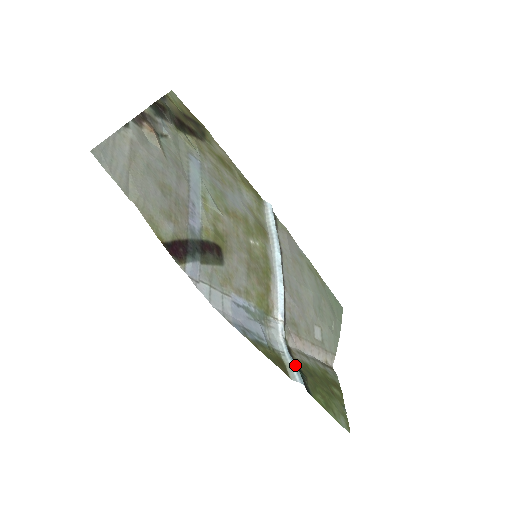
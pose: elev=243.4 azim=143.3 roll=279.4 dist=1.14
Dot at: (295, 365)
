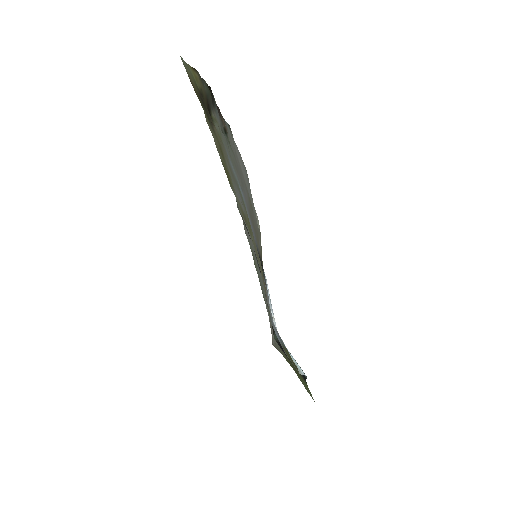
Dot at: (294, 359)
